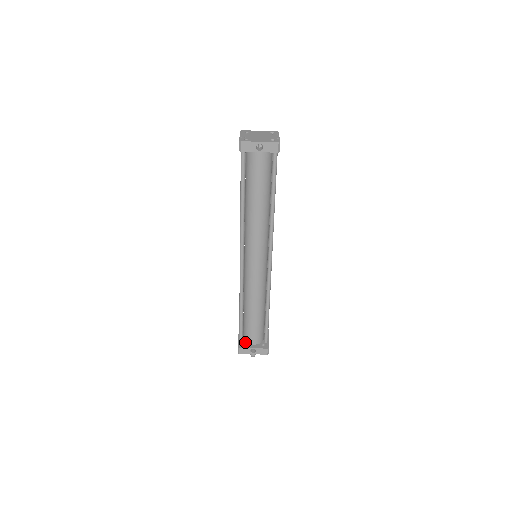
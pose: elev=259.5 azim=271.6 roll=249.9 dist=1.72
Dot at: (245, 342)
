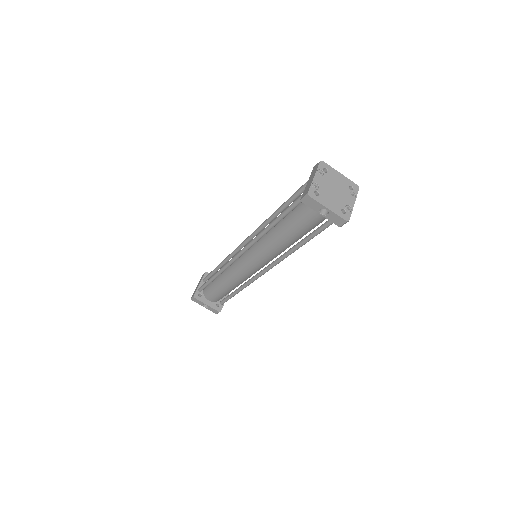
Dot at: (203, 293)
